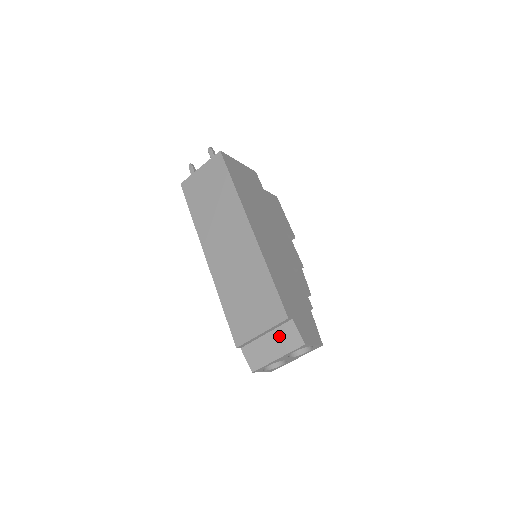
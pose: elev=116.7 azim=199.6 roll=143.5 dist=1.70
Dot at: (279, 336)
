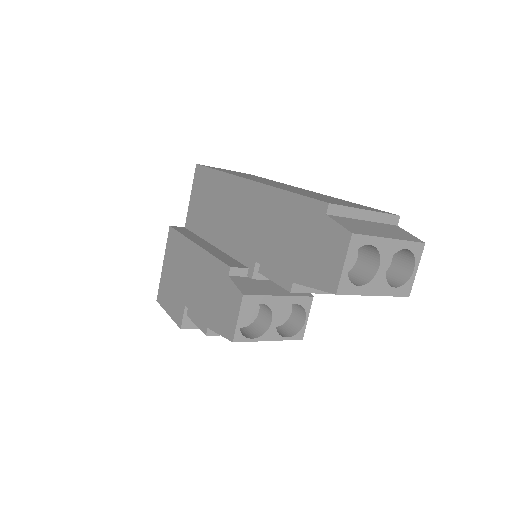
Dot at: (385, 227)
